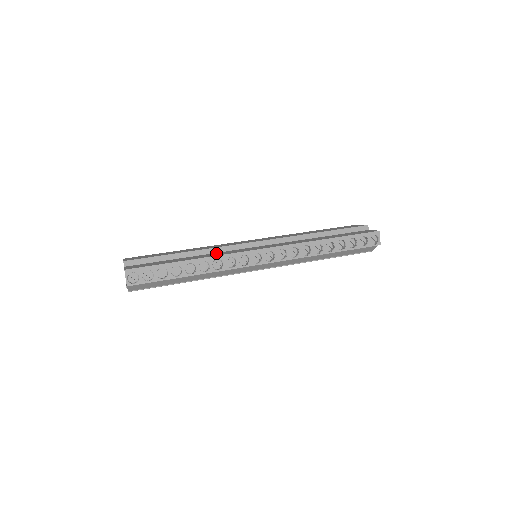
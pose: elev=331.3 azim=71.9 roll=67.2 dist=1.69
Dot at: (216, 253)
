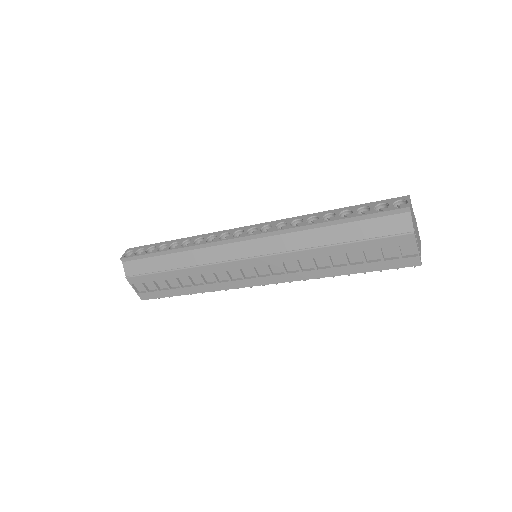
Dot at: occluded
